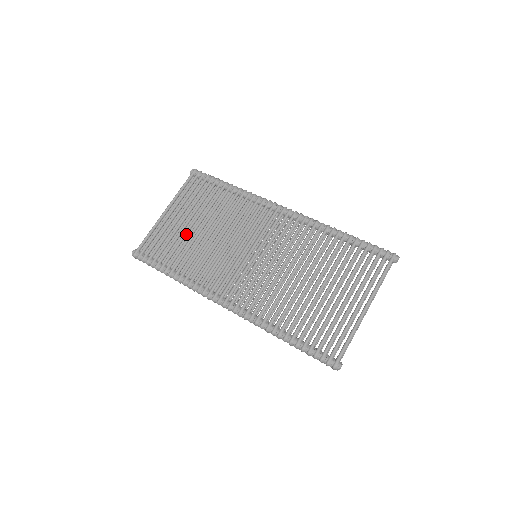
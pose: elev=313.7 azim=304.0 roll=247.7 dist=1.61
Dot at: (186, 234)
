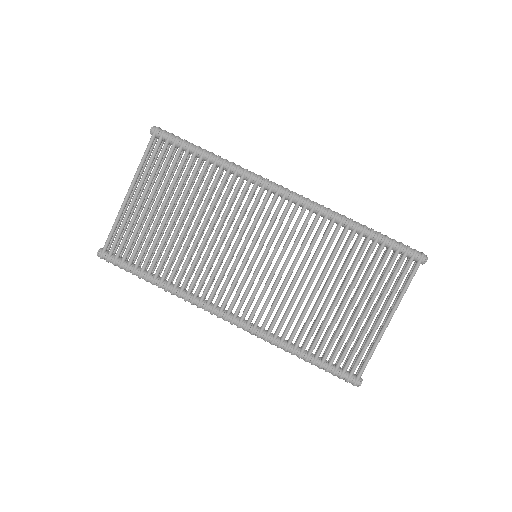
Dot at: (163, 228)
